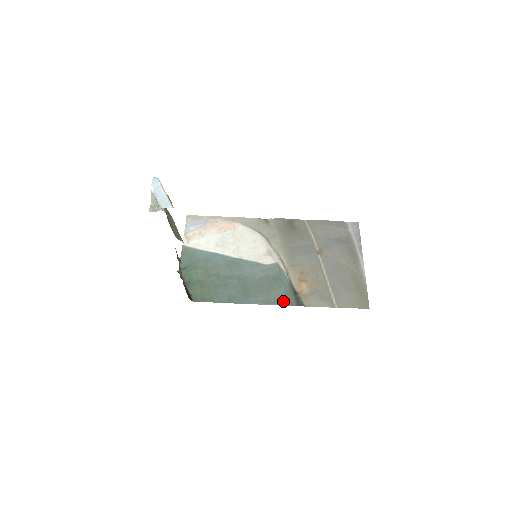
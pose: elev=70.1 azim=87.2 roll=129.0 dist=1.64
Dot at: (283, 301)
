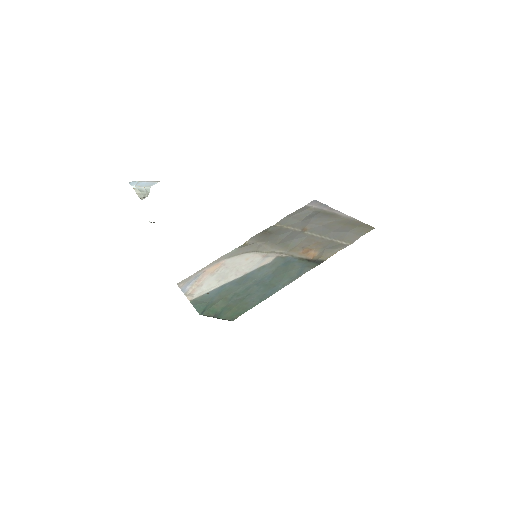
Dot at: (305, 270)
